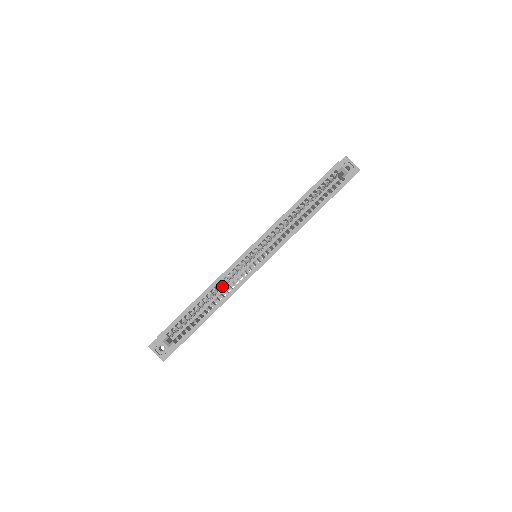
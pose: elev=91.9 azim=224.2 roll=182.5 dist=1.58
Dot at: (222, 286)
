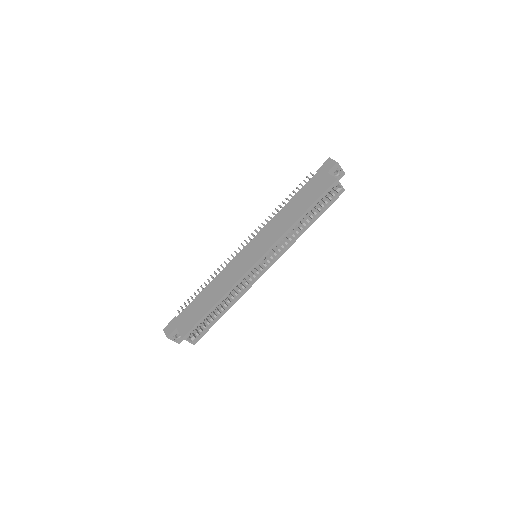
Dot at: occluded
